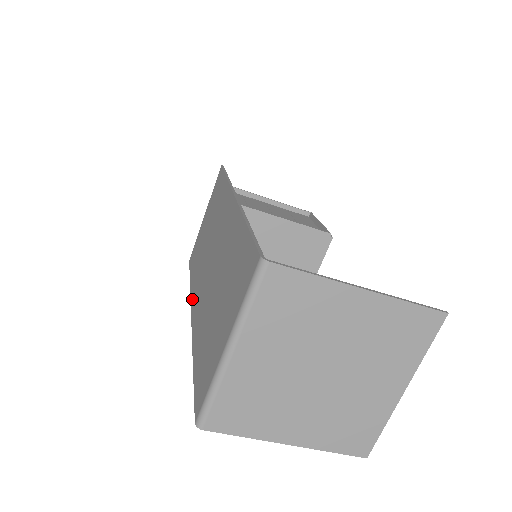
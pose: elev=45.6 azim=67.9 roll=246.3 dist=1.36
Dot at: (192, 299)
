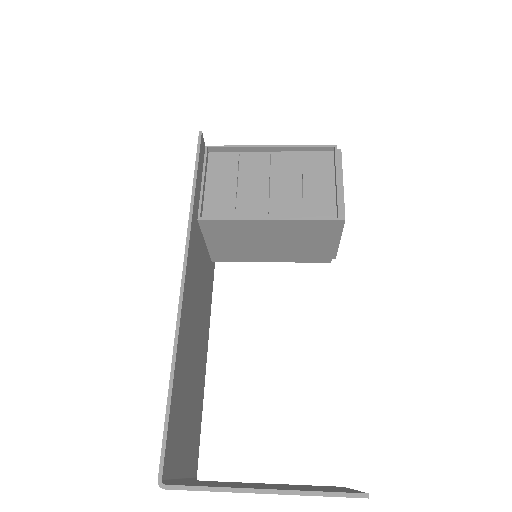
Dot at: occluded
